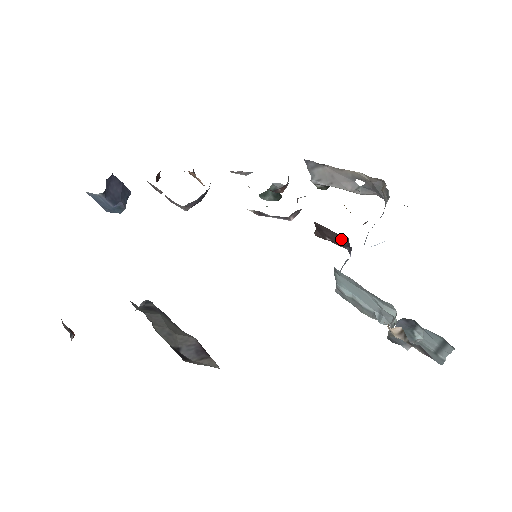
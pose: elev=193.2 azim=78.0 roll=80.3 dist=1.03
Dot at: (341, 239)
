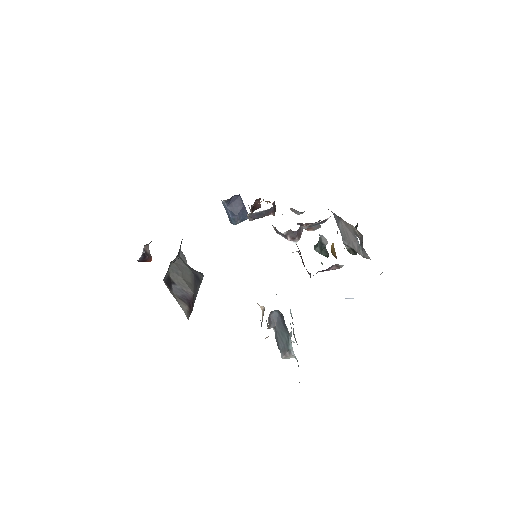
Dot at: (301, 258)
